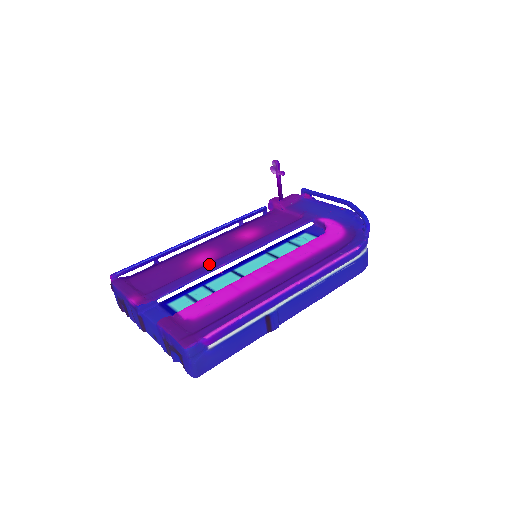
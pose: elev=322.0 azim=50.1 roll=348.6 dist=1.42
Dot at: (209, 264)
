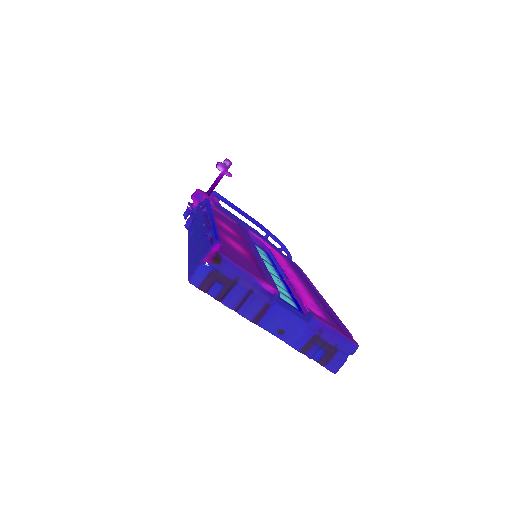
Dot at: (255, 256)
